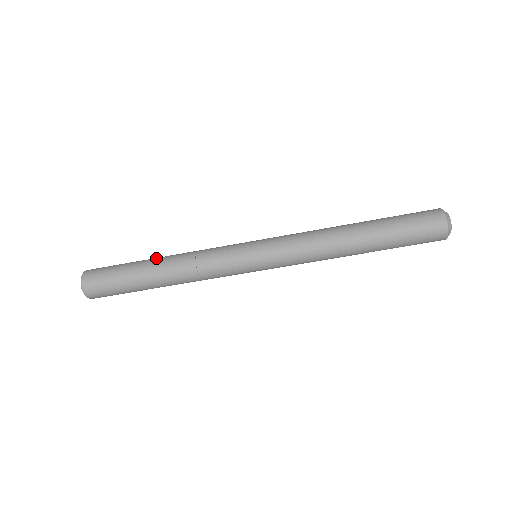
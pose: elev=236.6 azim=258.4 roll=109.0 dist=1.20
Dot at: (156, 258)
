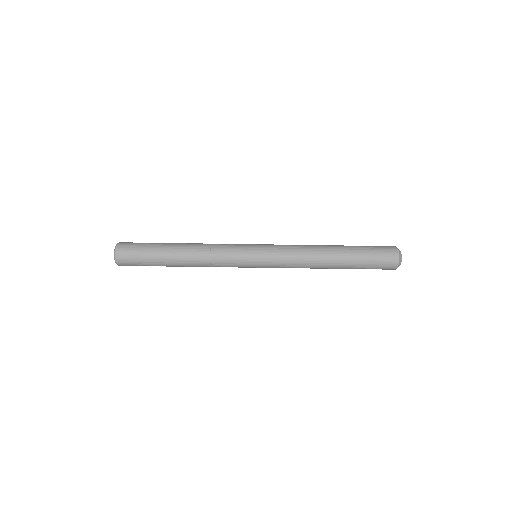
Dot at: (178, 243)
